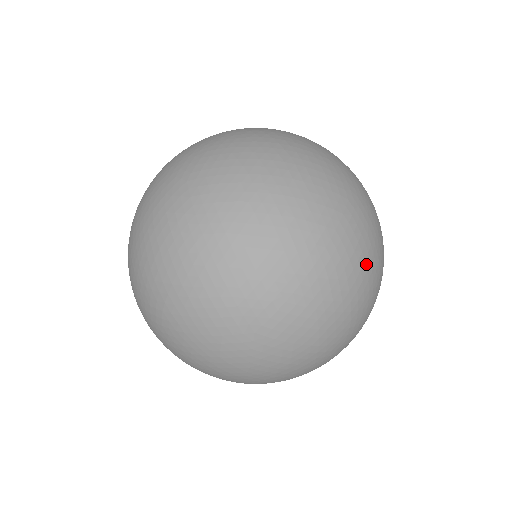
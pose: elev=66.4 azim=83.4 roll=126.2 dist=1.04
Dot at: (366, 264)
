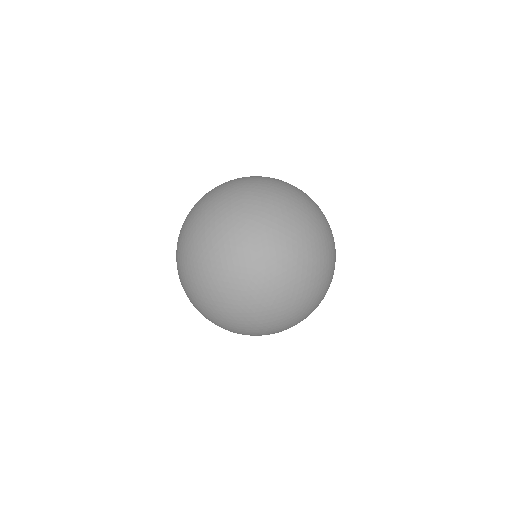
Dot at: (324, 265)
